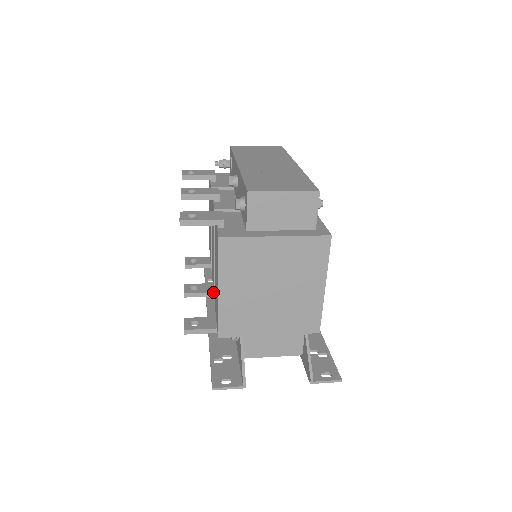
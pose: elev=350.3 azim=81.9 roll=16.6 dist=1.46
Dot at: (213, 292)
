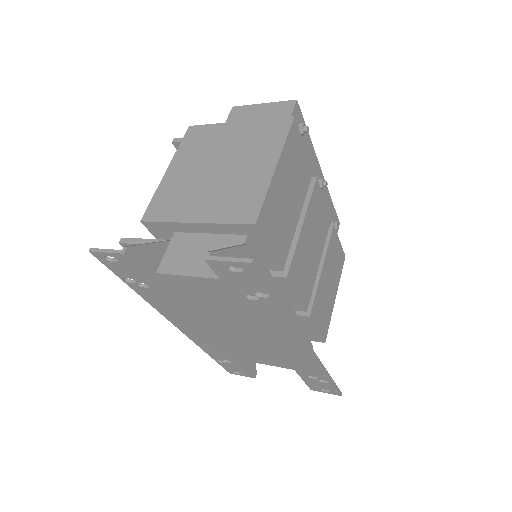
Dot at: occluded
